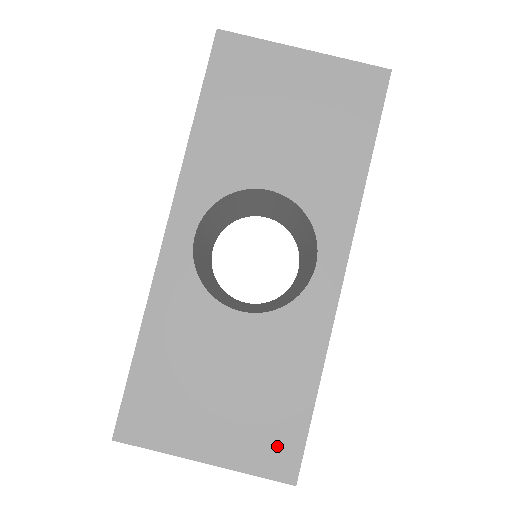
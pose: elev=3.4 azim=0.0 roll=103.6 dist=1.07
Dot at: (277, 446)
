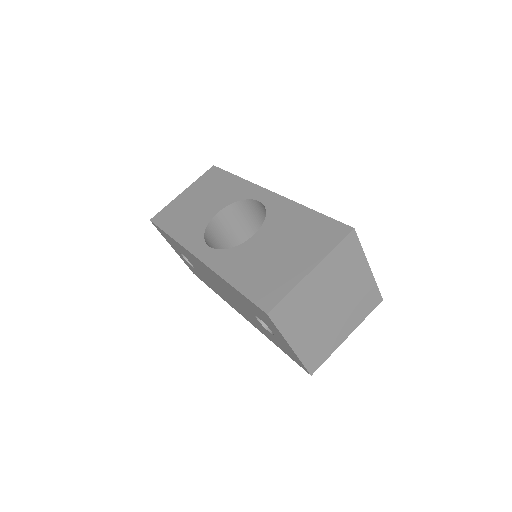
Dot at: (327, 233)
